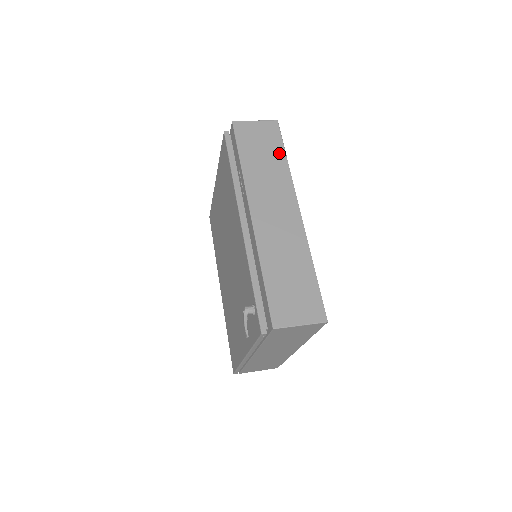
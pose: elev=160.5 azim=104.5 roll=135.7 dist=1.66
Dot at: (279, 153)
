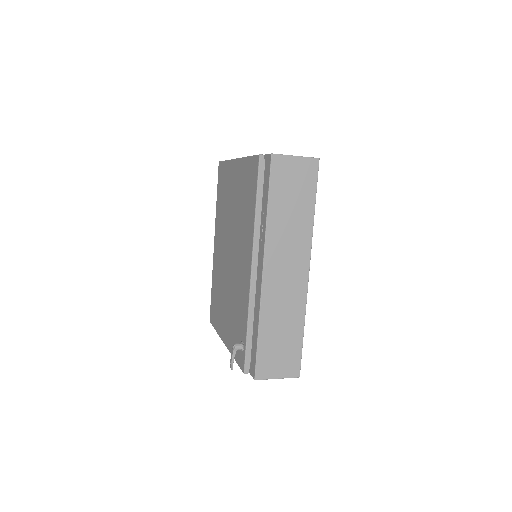
Dot at: (309, 203)
